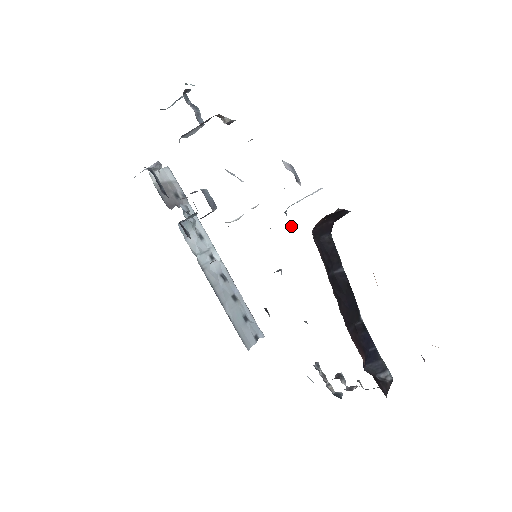
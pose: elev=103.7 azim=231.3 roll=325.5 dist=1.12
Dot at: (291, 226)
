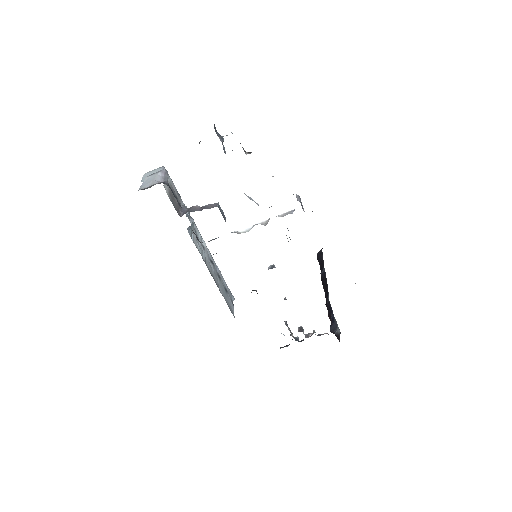
Dot at: (289, 237)
